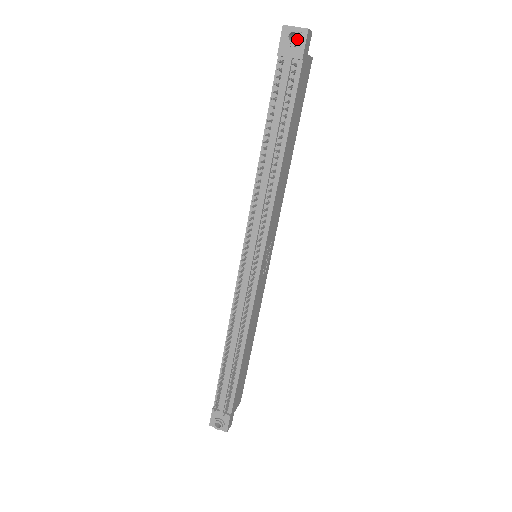
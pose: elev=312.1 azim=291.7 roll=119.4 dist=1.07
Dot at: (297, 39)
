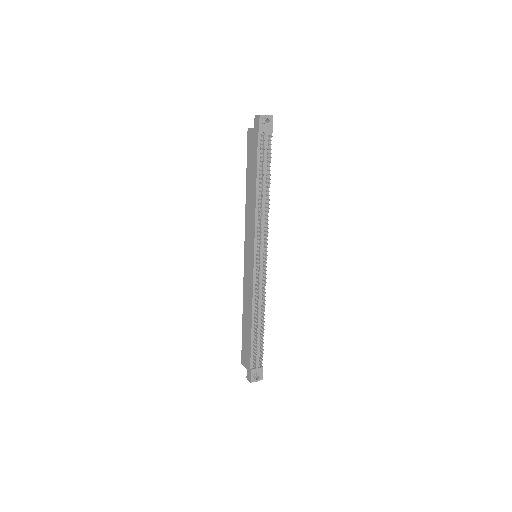
Dot at: (270, 122)
